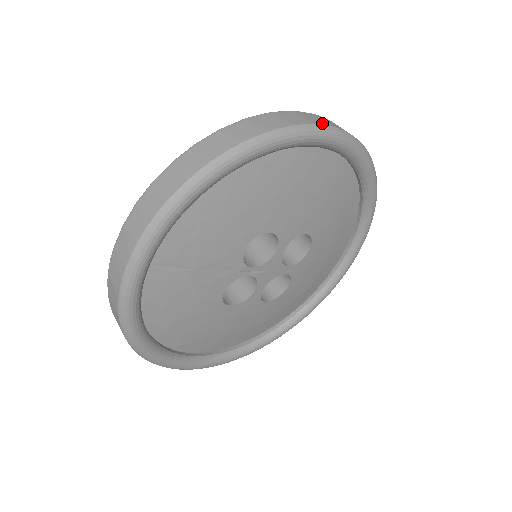
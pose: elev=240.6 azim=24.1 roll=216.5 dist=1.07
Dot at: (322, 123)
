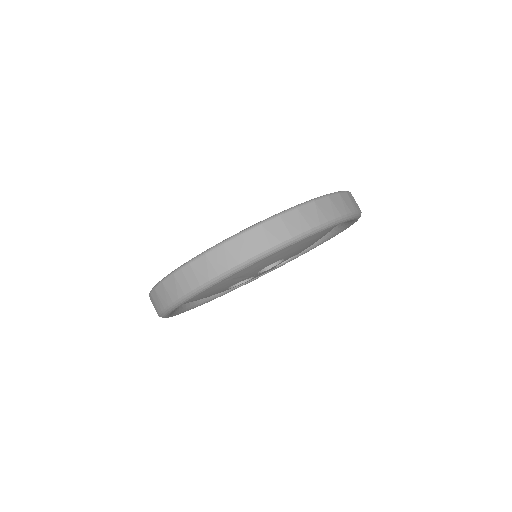
Dot at: (353, 209)
